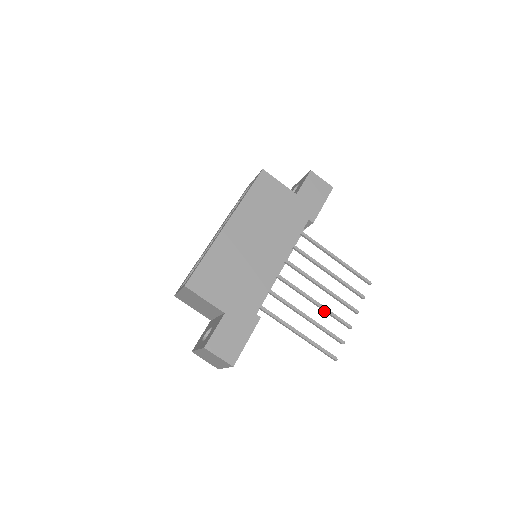
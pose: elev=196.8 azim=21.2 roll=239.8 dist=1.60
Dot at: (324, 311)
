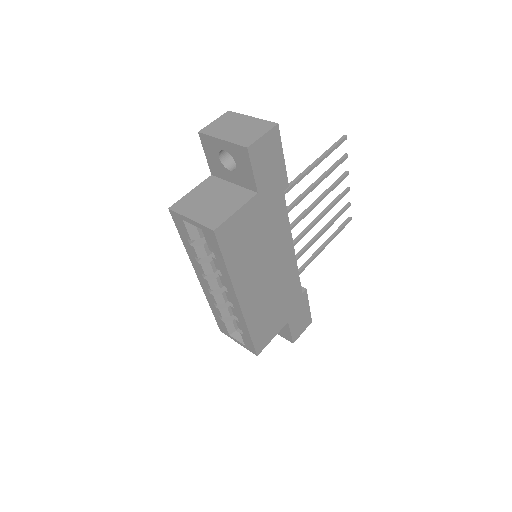
Dot at: (328, 209)
